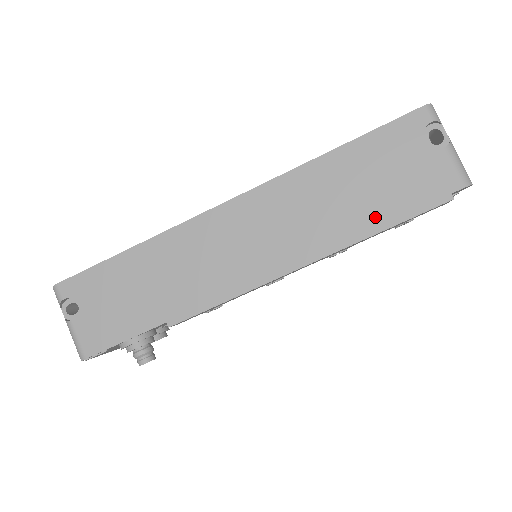
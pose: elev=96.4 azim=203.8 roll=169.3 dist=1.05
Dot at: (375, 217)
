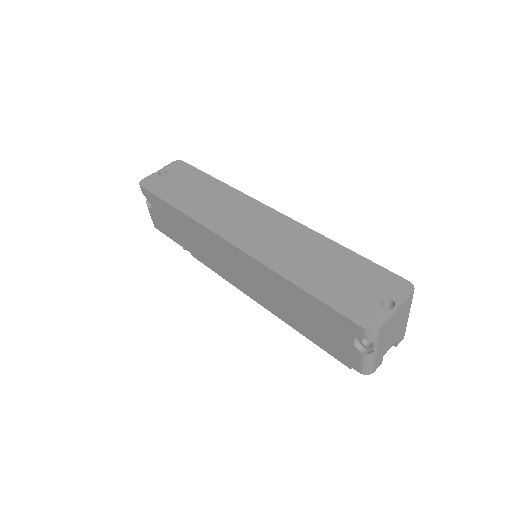
Dot at: (304, 330)
